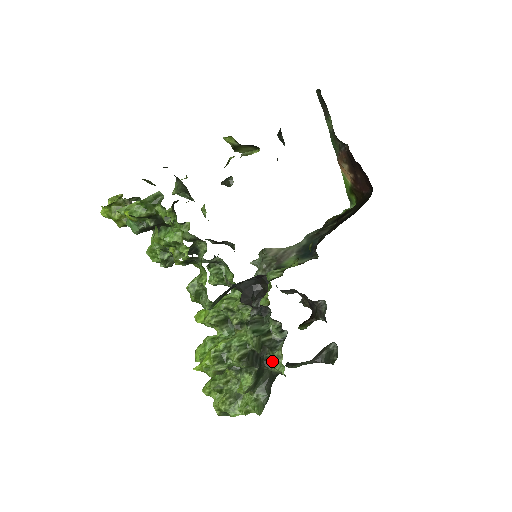
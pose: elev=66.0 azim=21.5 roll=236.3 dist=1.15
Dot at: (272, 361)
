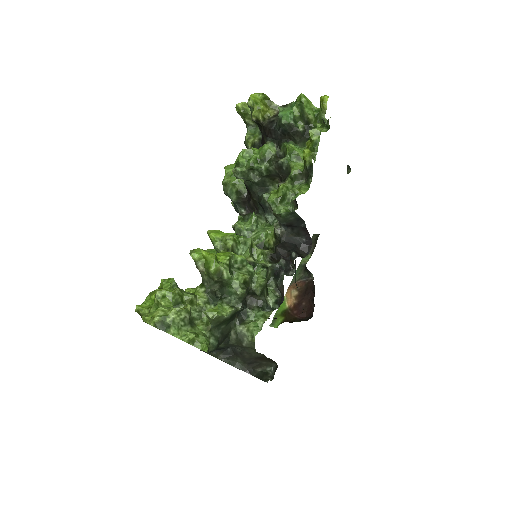
Dot at: (247, 319)
